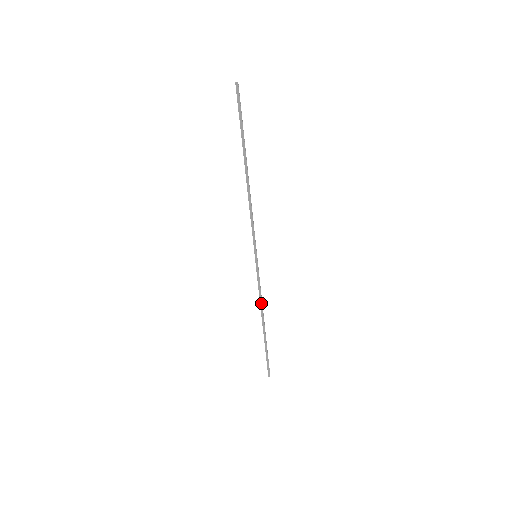
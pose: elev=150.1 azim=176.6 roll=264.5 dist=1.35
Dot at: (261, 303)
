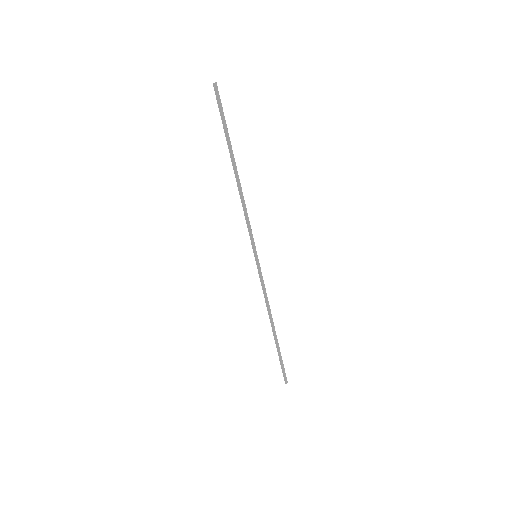
Dot at: (268, 305)
